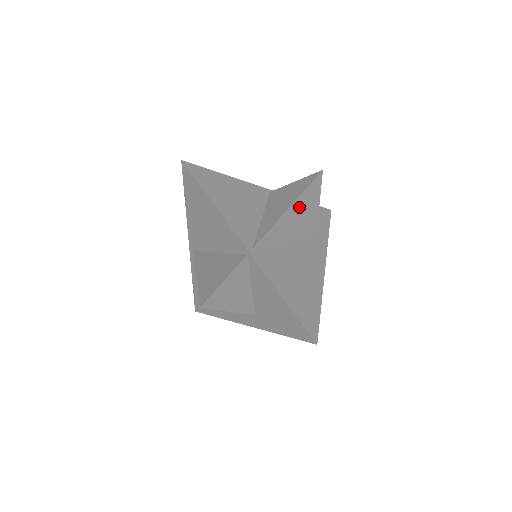
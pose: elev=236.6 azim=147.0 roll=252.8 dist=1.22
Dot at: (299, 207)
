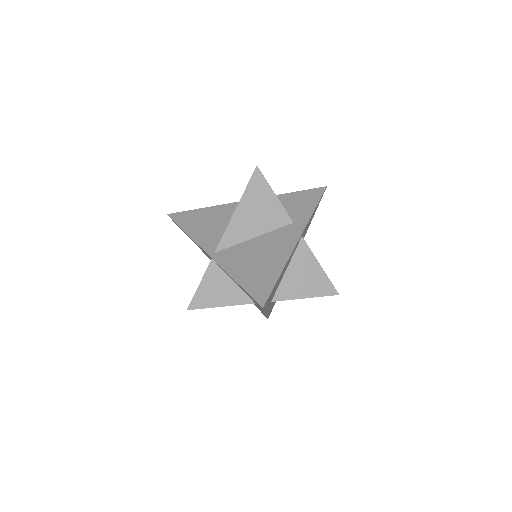
Dot at: (248, 204)
